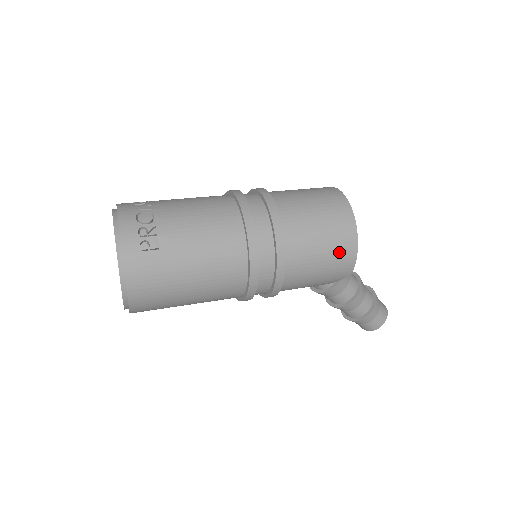
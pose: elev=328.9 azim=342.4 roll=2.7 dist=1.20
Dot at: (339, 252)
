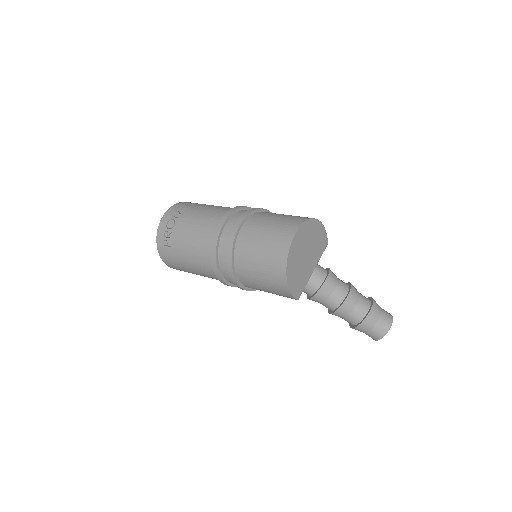
Dot at: (274, 284)
